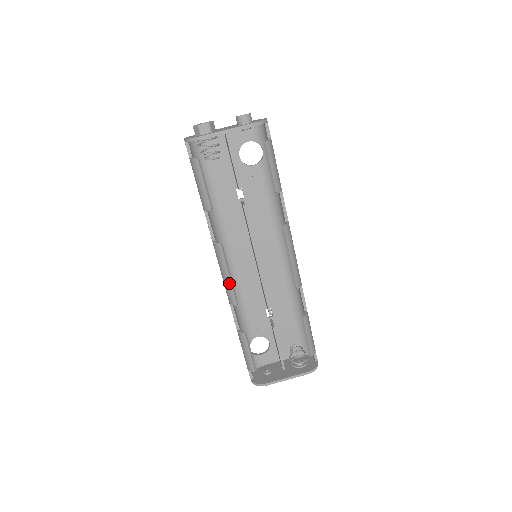
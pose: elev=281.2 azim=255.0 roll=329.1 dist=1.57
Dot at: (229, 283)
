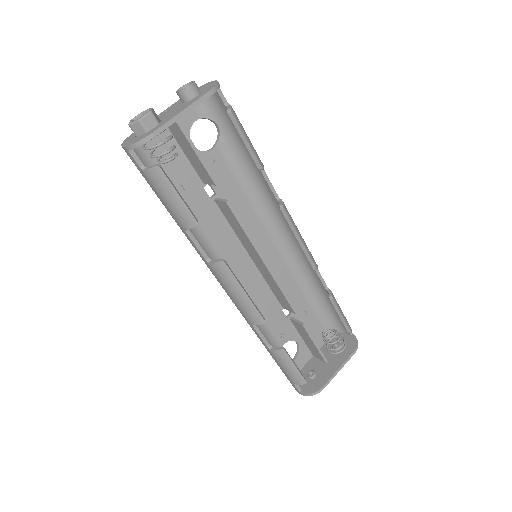
Dot at: (248, 302)
